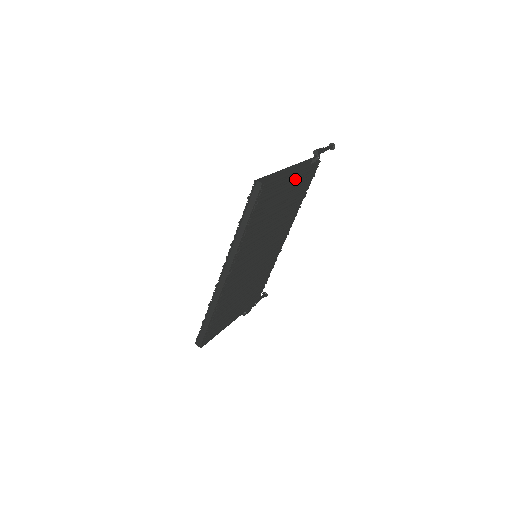
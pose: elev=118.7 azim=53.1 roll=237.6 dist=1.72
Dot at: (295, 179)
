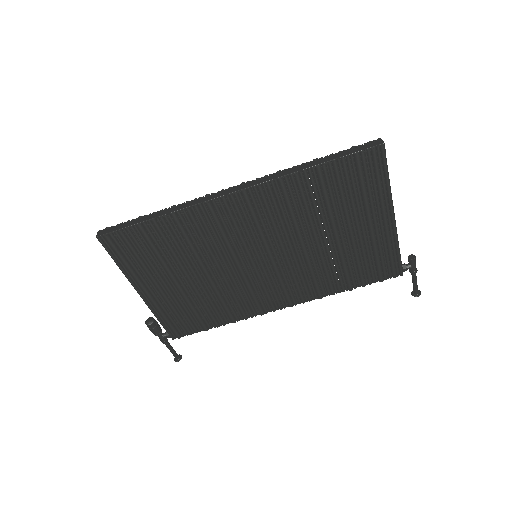
Dot at: (382, 231)
